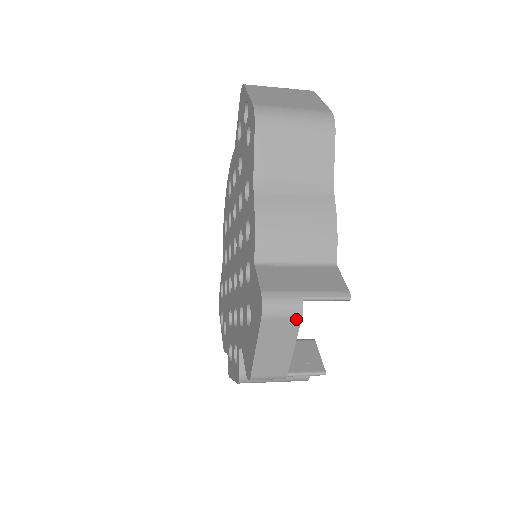
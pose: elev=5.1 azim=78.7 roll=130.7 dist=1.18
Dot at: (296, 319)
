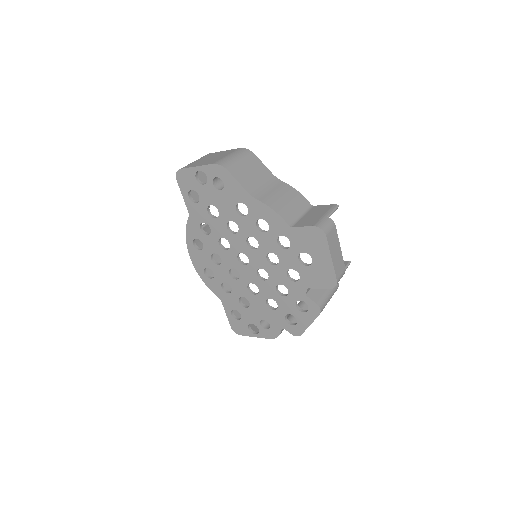
Dot at: (334, 228)
